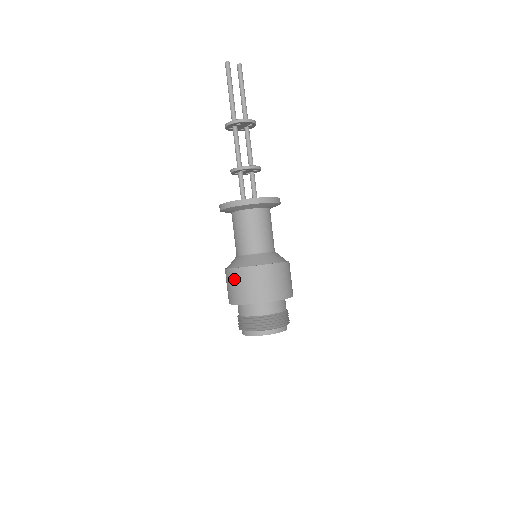
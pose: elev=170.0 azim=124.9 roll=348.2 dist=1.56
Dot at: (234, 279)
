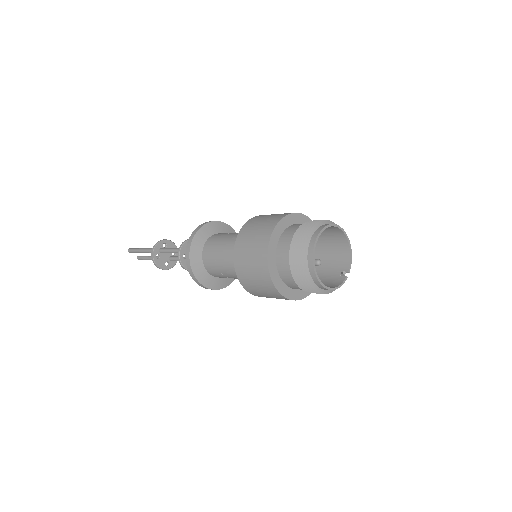
Dot at: (252, 225)
